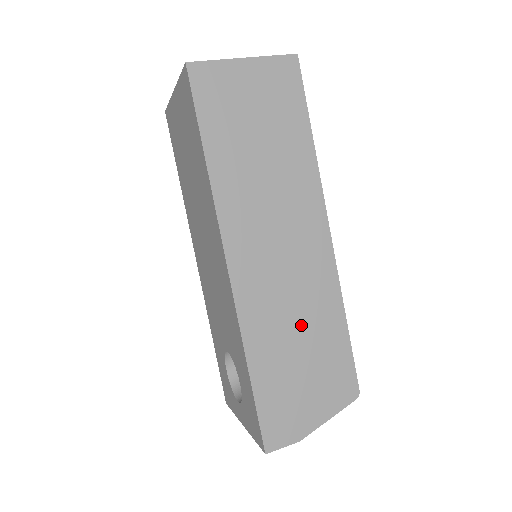
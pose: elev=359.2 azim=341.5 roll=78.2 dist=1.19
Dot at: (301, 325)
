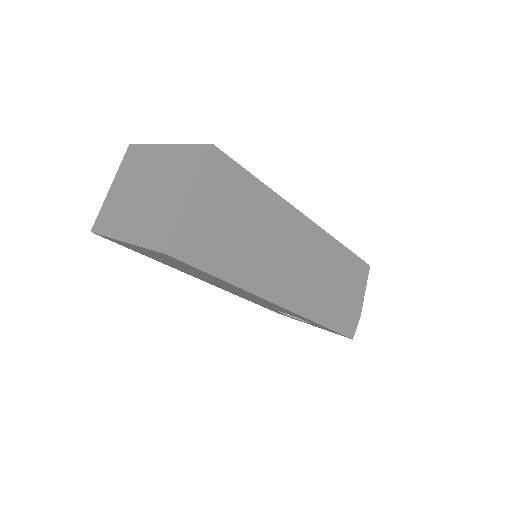
Dot at: (330, 279)
